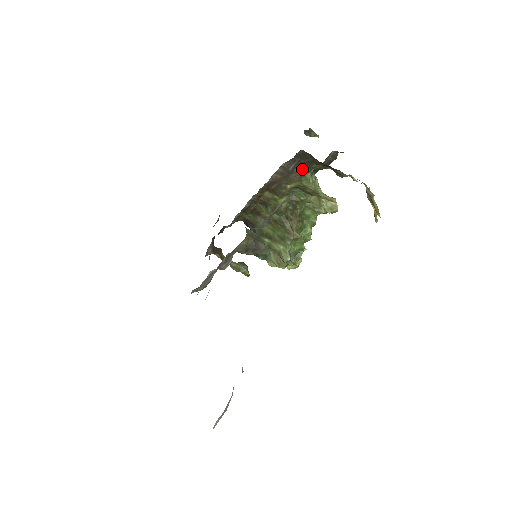
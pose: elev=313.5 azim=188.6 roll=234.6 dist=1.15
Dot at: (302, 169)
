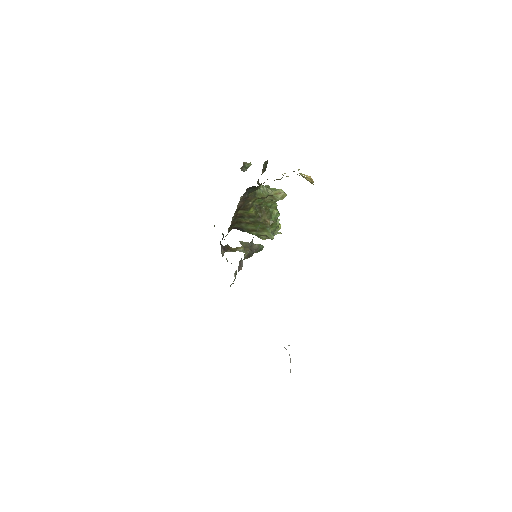
Dot at: (253, 192)
